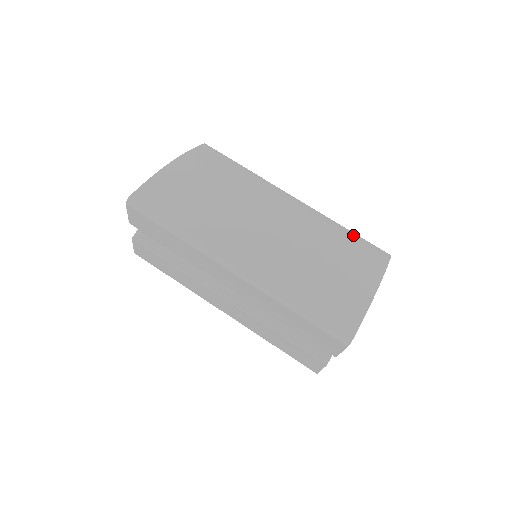
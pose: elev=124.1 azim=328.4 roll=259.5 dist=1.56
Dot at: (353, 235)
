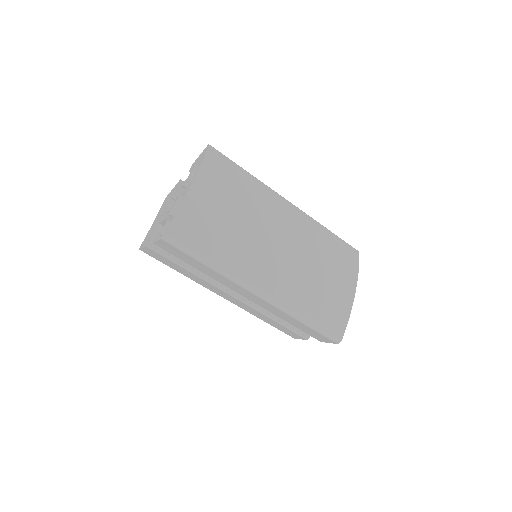
Dot at: (334, 237)
